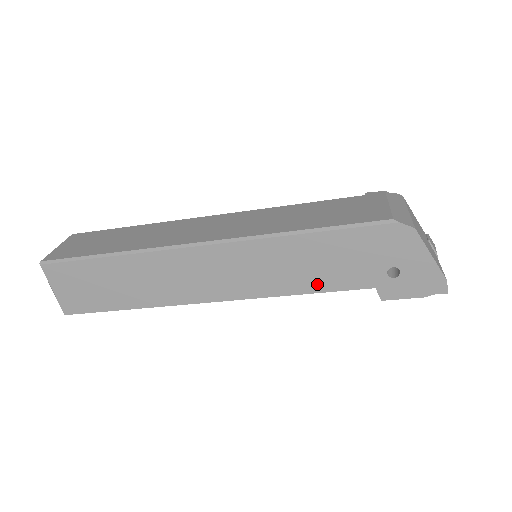
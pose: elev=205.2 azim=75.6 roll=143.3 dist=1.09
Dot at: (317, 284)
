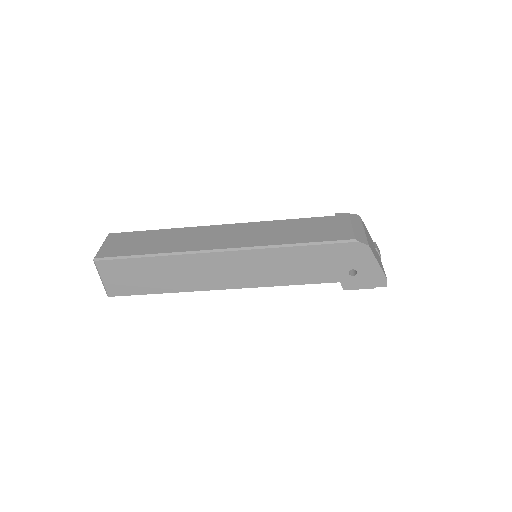
Dot at: (301, 279)
